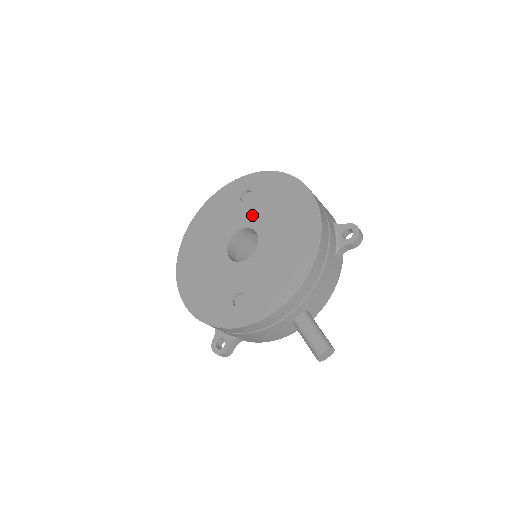
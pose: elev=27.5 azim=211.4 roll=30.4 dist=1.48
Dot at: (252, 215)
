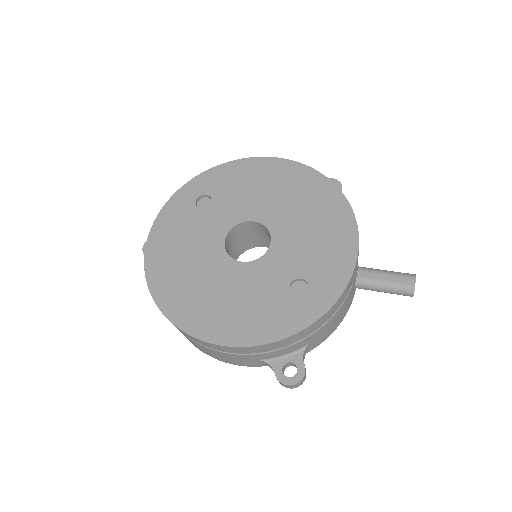
Dot at: (231, 211)
